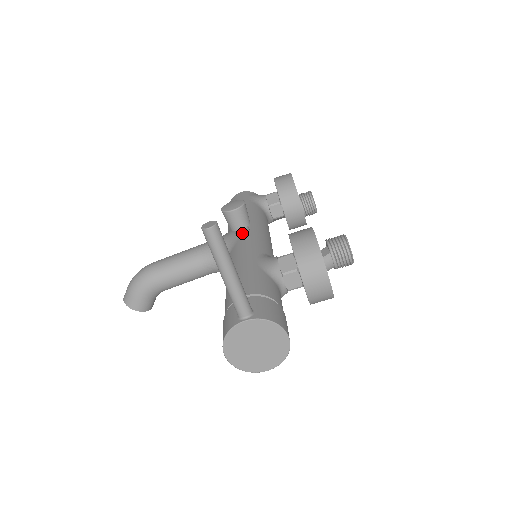
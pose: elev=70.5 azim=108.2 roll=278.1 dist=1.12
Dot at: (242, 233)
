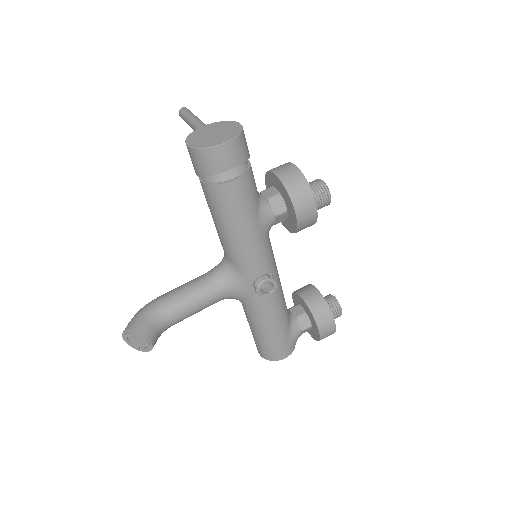
Dot at: occluded
